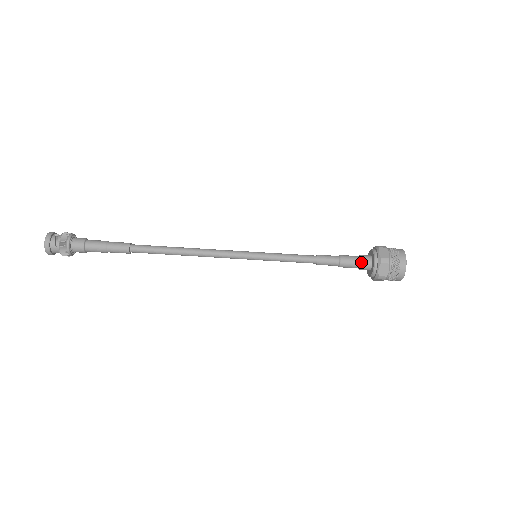
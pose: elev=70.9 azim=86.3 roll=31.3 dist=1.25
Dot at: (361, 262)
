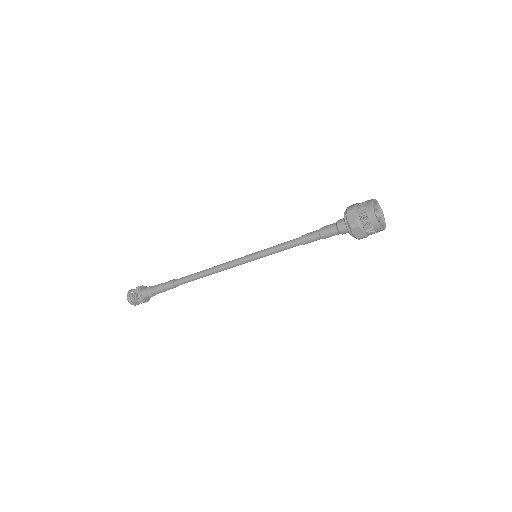
Dot at: (338, 230)
